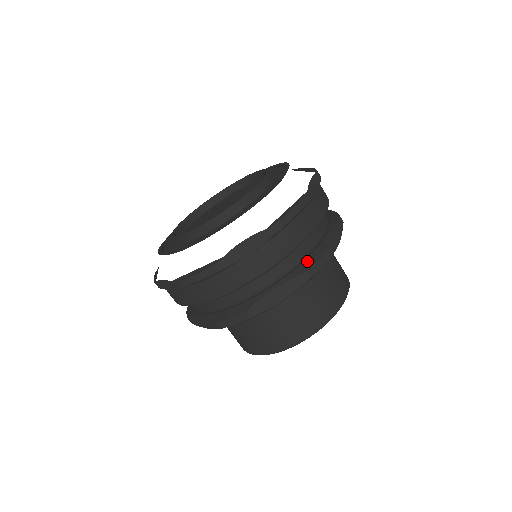
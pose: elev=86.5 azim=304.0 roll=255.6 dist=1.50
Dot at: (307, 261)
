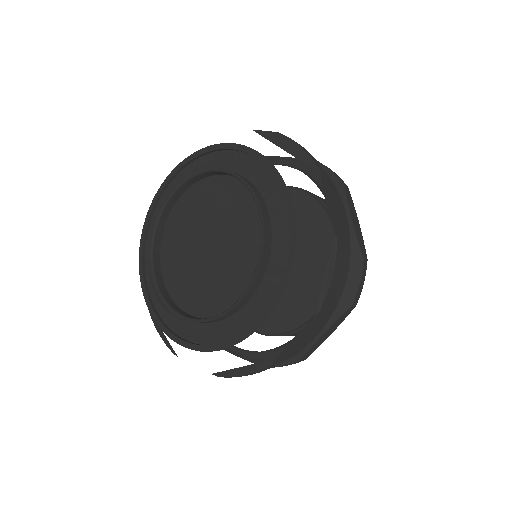
Dot at: (347, 291)
